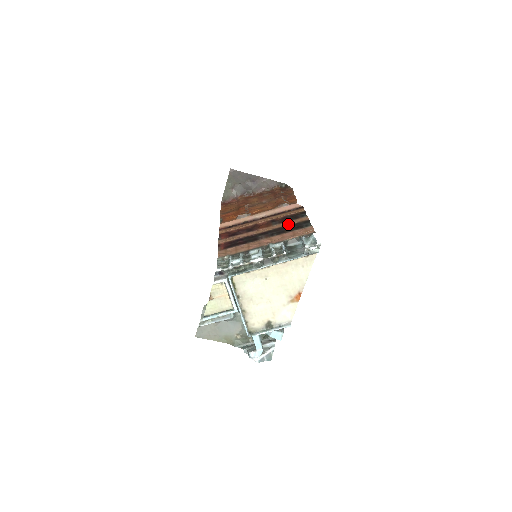
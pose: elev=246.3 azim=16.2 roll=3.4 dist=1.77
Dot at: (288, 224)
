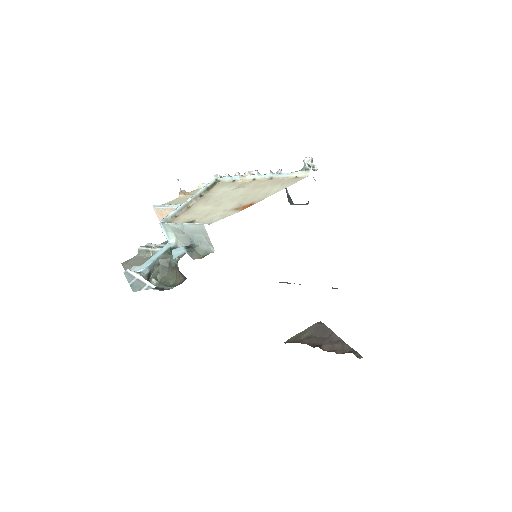
Dot at: occluded
